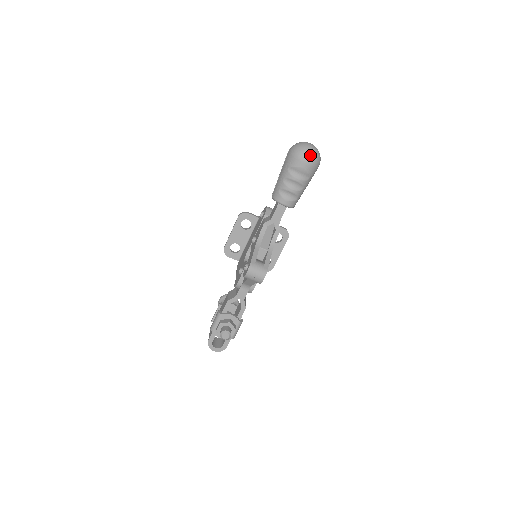
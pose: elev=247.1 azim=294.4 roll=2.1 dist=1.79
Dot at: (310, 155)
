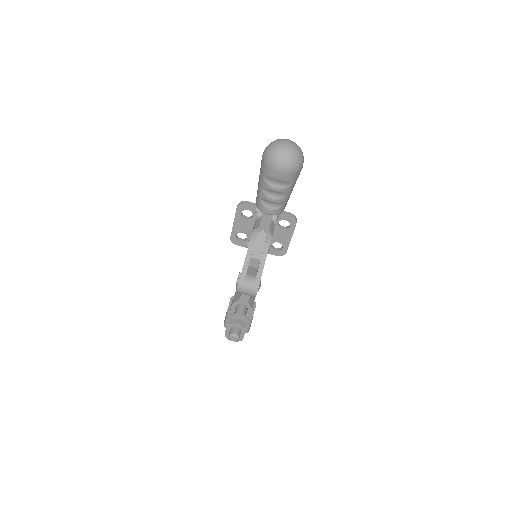
Dot at: (284, 162)
